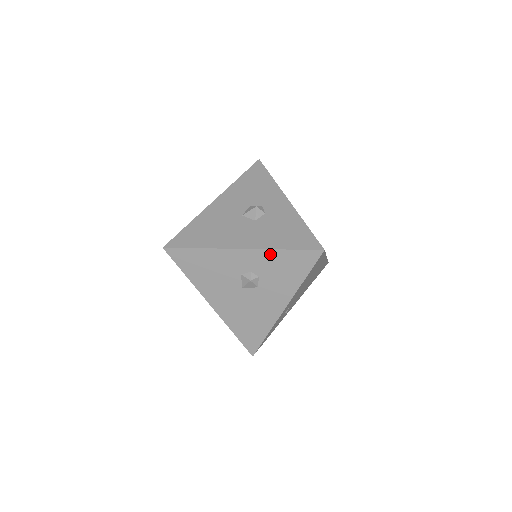
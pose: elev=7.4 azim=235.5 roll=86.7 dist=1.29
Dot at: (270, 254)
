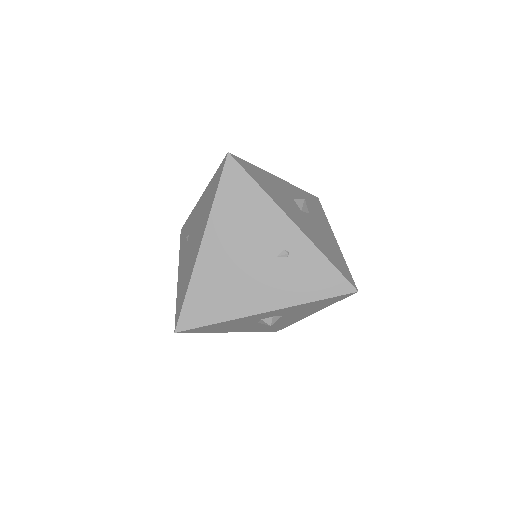
Dot at: (297, 189)
